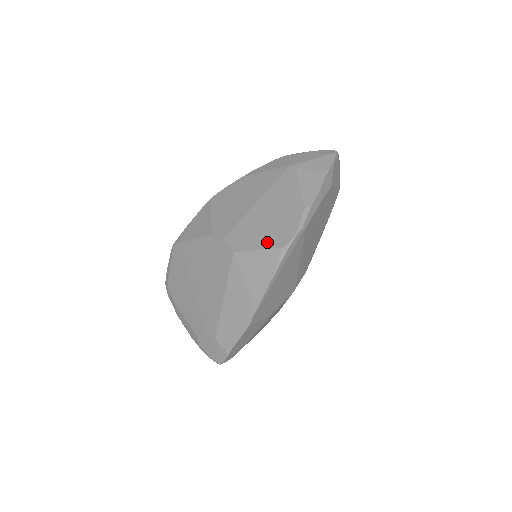
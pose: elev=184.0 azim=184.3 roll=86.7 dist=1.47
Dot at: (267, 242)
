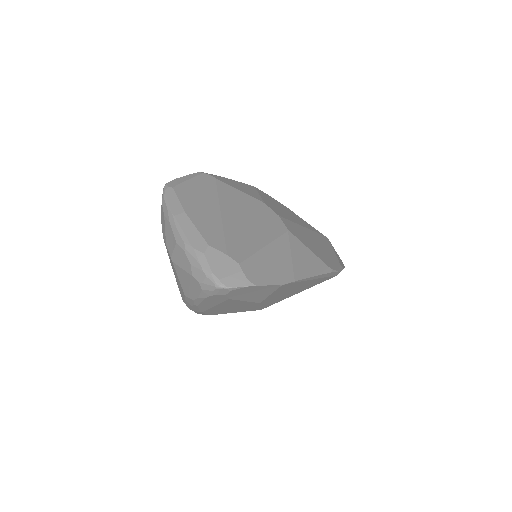
Dot at: (317, 253)
